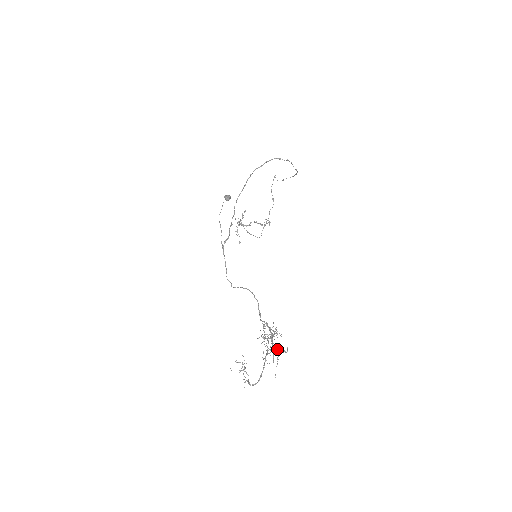
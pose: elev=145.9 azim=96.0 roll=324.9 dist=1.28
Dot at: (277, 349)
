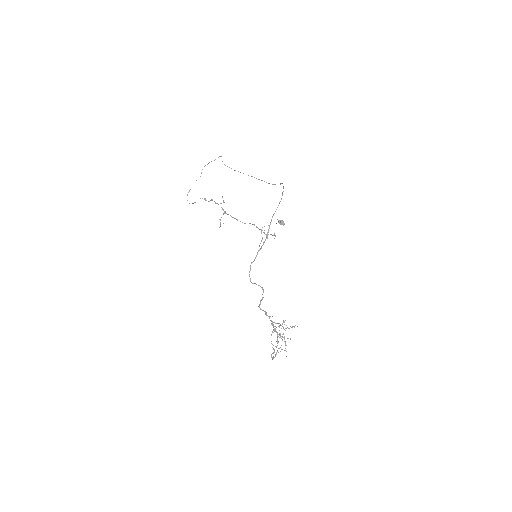
Dot at: (280, 335)
